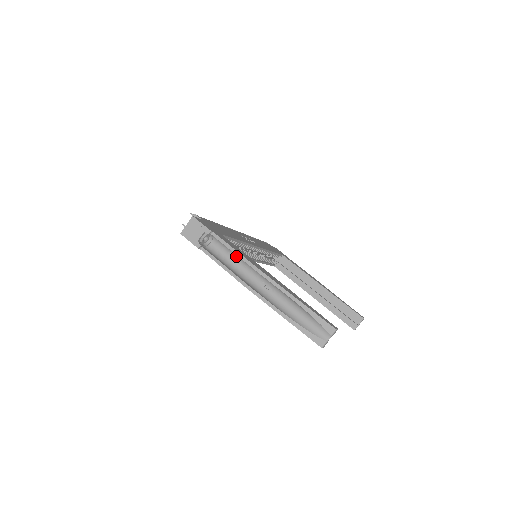
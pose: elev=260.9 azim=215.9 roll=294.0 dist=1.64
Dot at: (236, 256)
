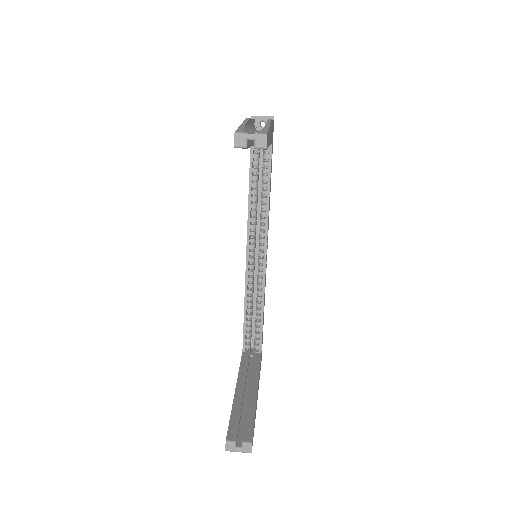
Dot at: occluded
